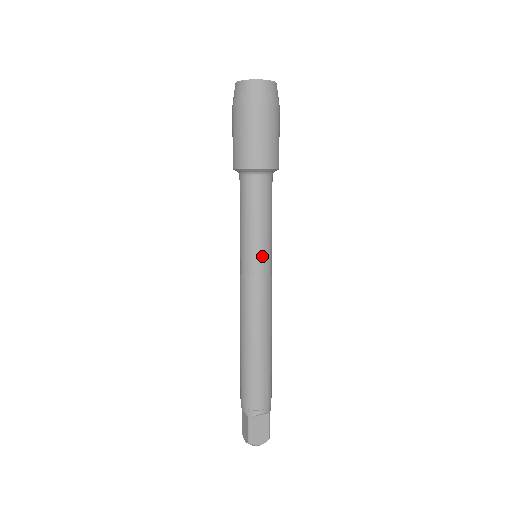
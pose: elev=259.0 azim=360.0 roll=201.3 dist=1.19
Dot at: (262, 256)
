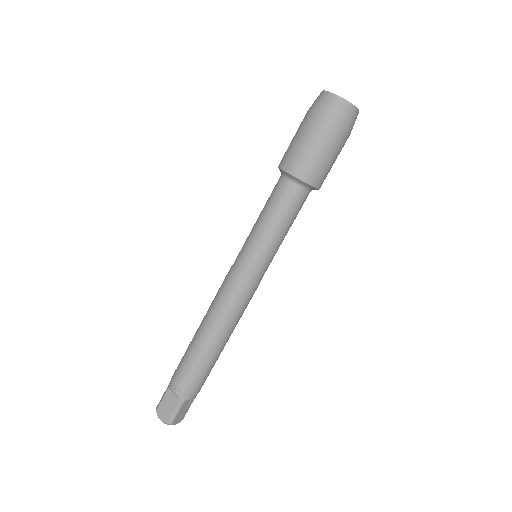
Dot at: (249, 253)
